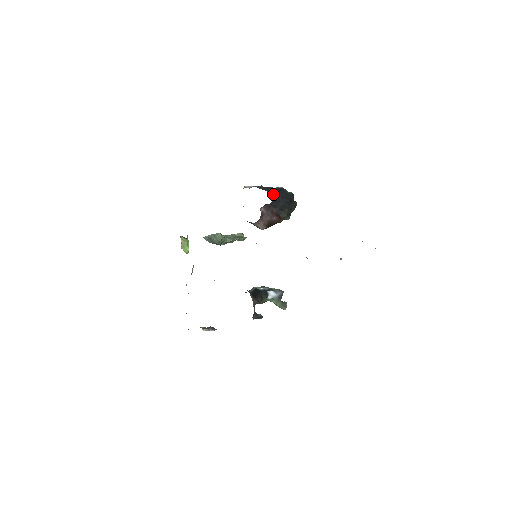
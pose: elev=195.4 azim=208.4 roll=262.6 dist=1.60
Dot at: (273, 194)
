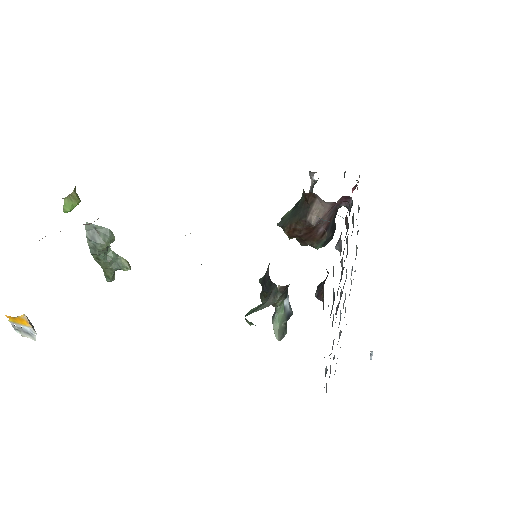
Dot at: occluded
